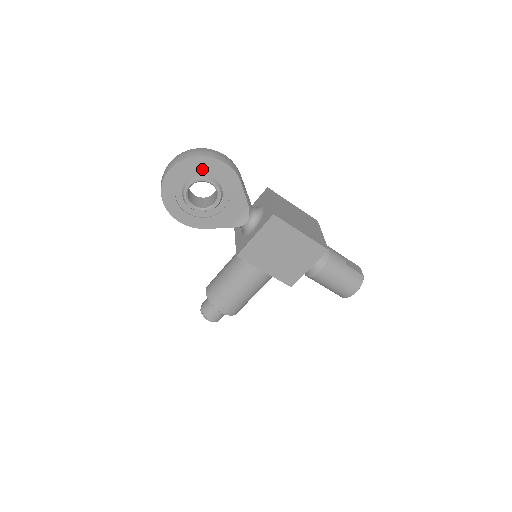
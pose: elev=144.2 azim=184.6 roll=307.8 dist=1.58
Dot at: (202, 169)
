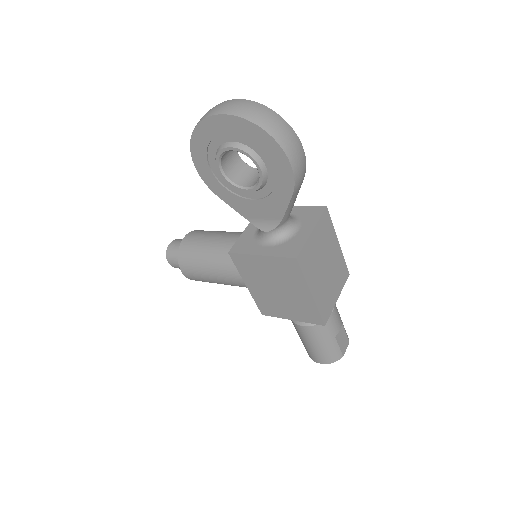
Dot at: (260, 146)
